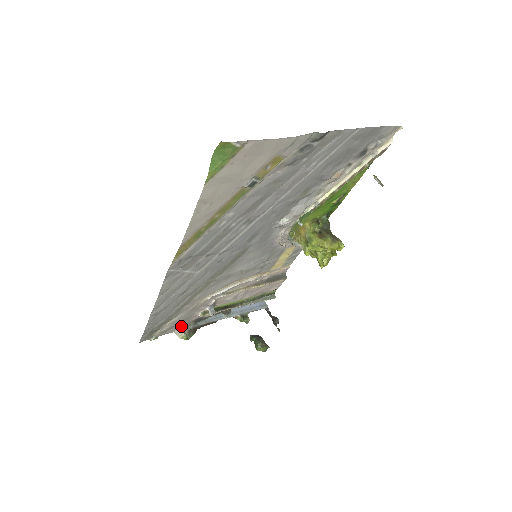
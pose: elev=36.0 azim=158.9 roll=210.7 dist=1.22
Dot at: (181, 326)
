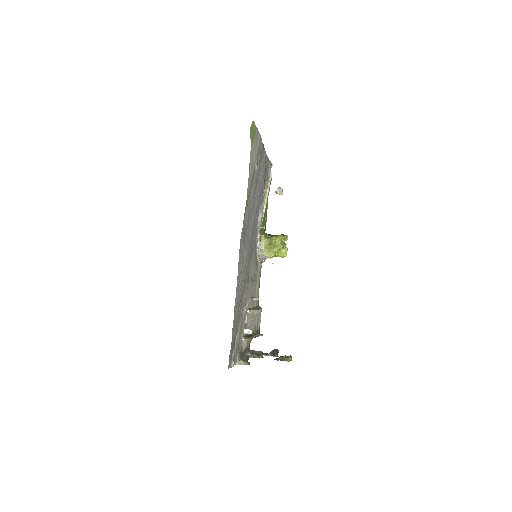
Dot at: (238, 356)
